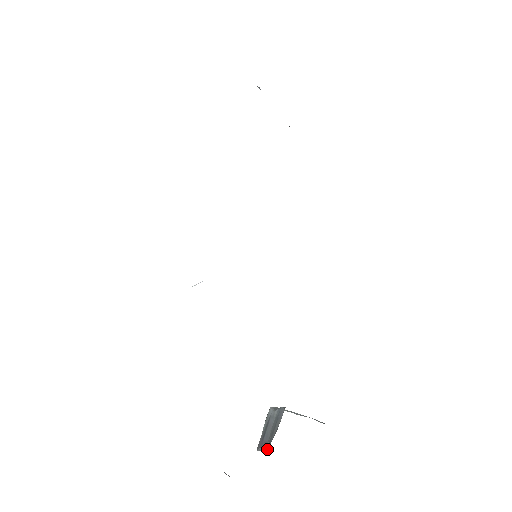
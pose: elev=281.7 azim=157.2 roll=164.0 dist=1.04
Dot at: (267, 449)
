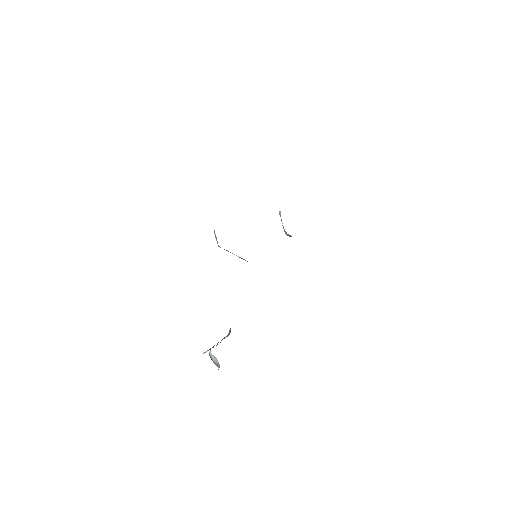
Dot at: (222, 339)
